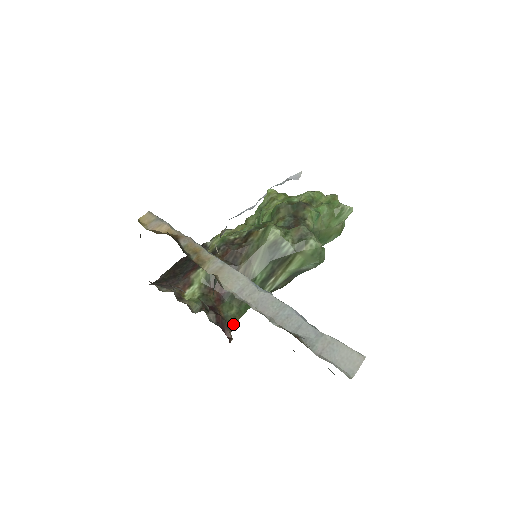
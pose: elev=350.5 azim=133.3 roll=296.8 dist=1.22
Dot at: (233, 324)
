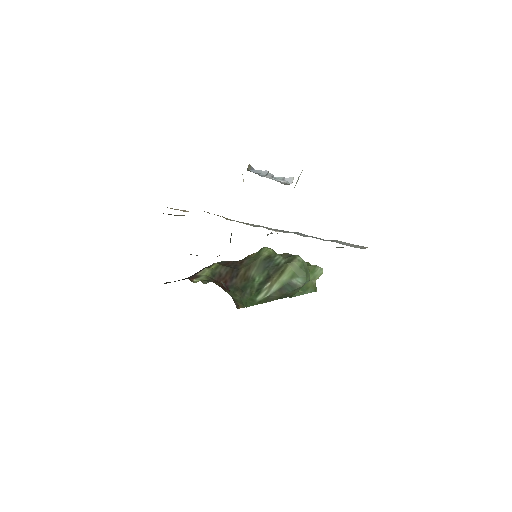
Dot at: (237, 306)
